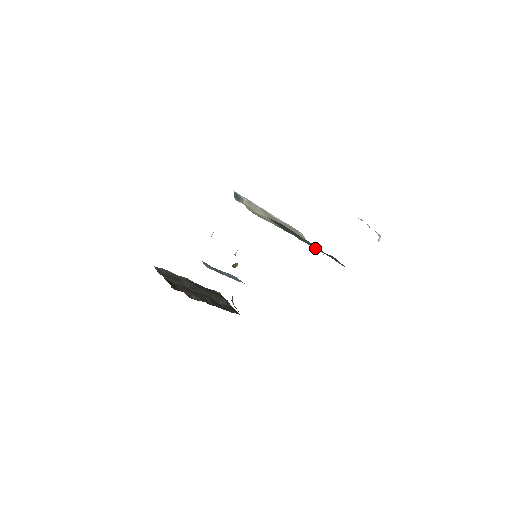
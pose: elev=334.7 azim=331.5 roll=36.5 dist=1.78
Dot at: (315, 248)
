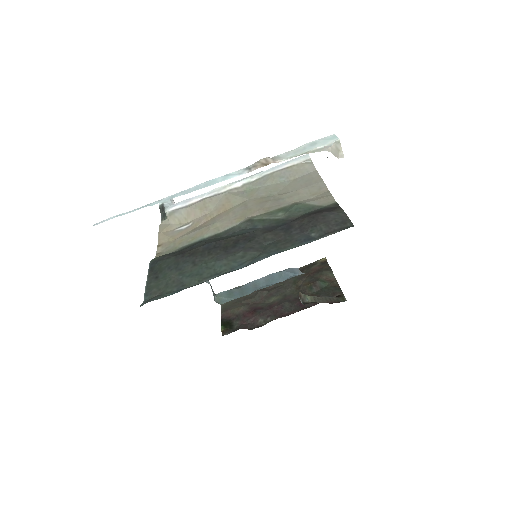
Dot at: (318, 188)
